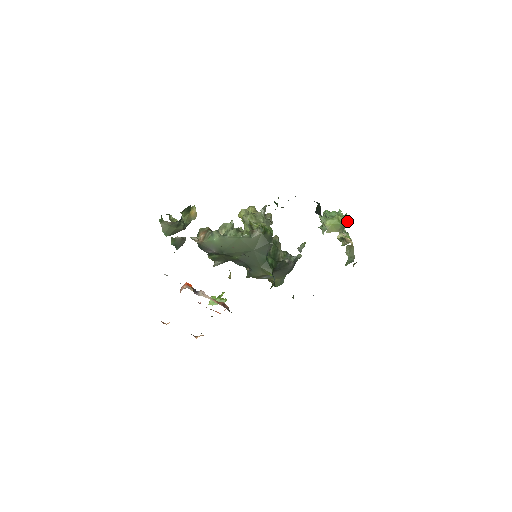
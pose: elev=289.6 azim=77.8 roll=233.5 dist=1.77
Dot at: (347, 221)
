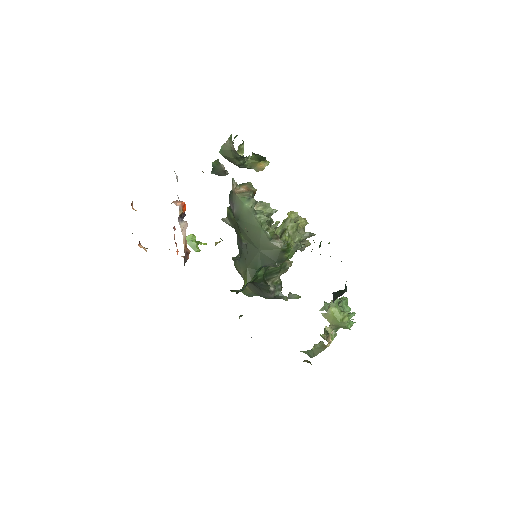
Dot at: (347, 328)
